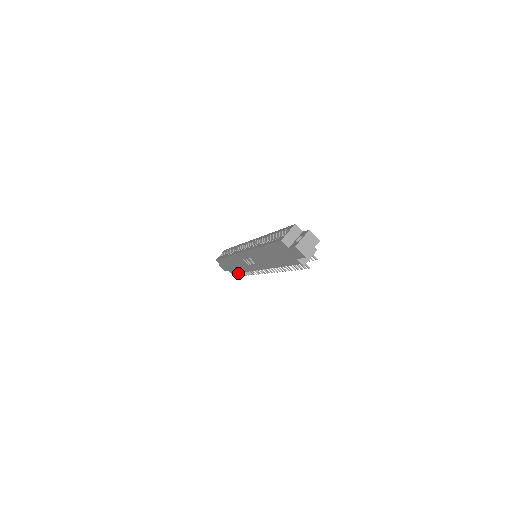
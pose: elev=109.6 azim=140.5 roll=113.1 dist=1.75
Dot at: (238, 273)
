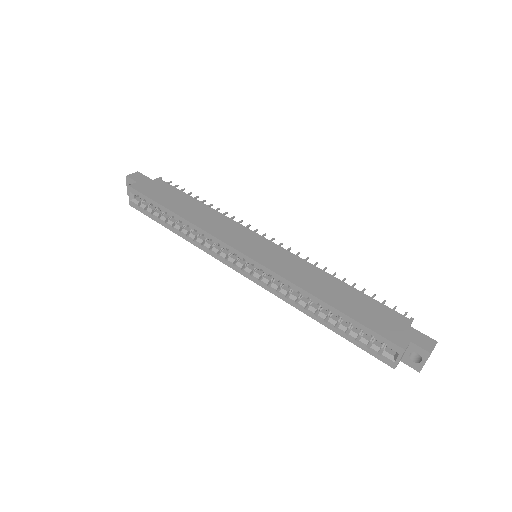
Dot at: occluded
